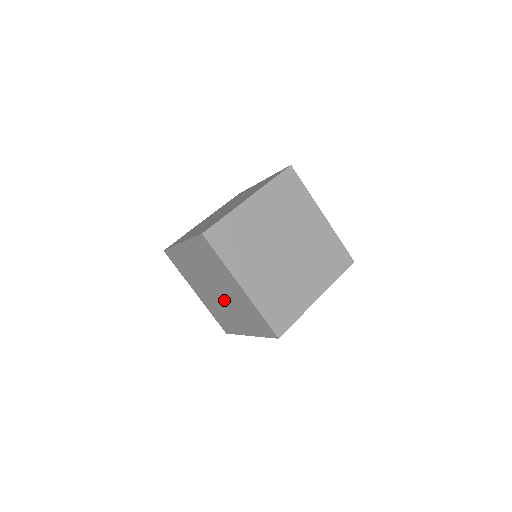
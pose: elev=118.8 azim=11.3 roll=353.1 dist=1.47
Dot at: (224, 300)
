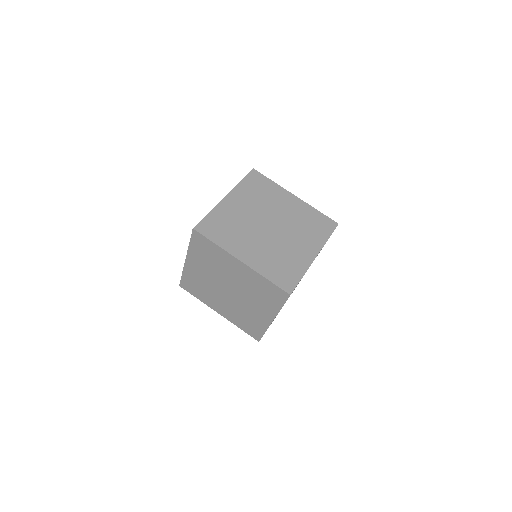
Dot at: (229, 297)
